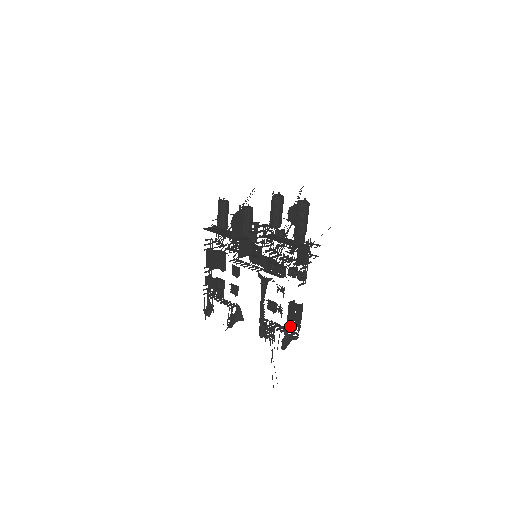
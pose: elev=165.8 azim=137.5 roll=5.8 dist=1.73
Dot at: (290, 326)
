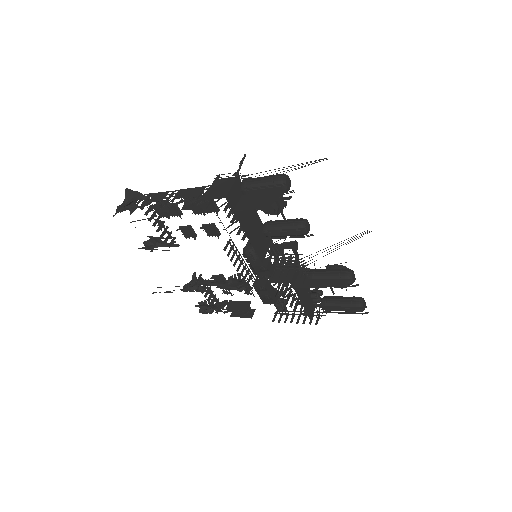
Dot at: occluded
